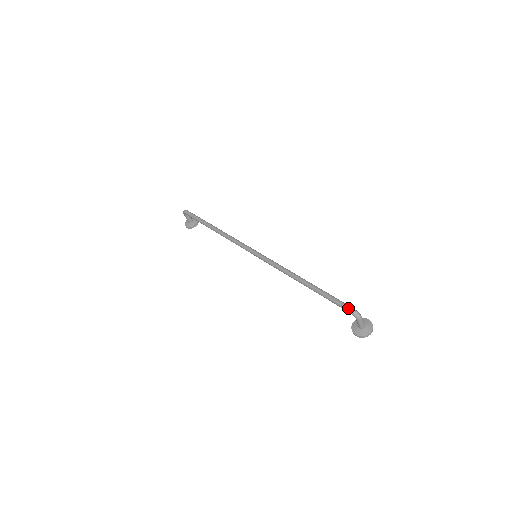
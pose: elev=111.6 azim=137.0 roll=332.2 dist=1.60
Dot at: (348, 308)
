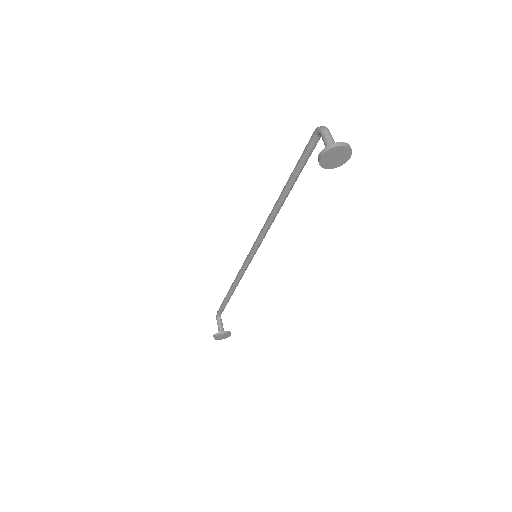
Dot at: (313, 134)
